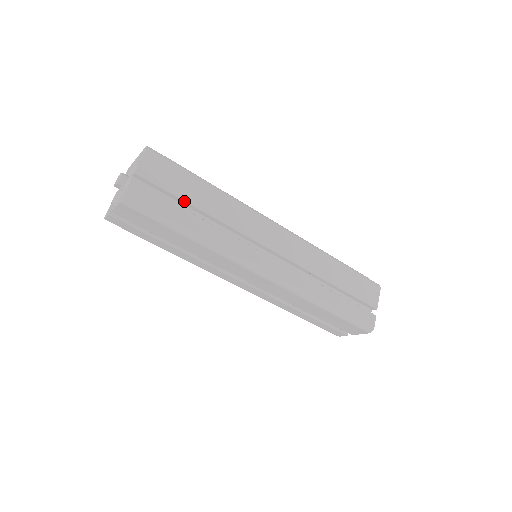
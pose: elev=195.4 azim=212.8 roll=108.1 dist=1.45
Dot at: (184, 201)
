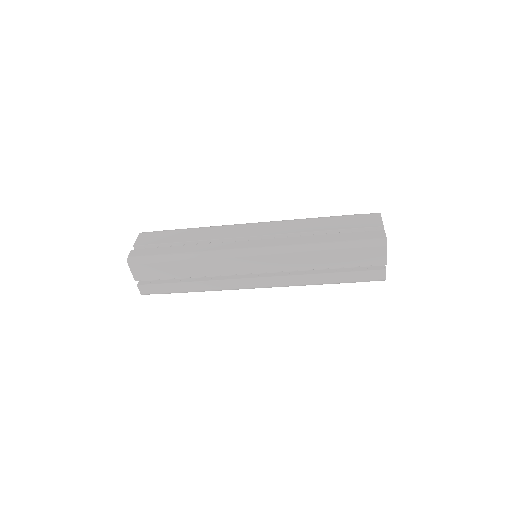
Dot at: (171, 243)
